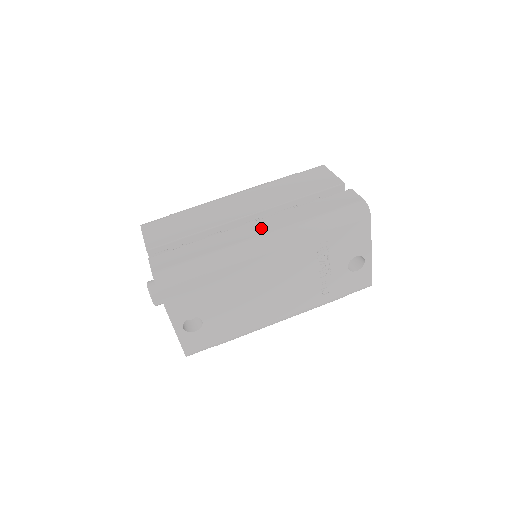
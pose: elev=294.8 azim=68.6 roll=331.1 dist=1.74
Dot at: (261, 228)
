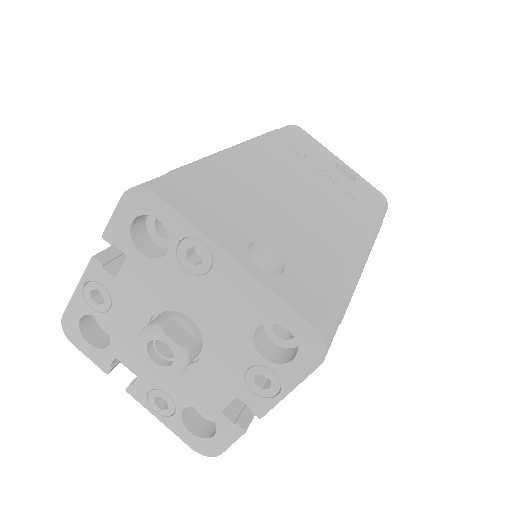
Dot at: occluded
